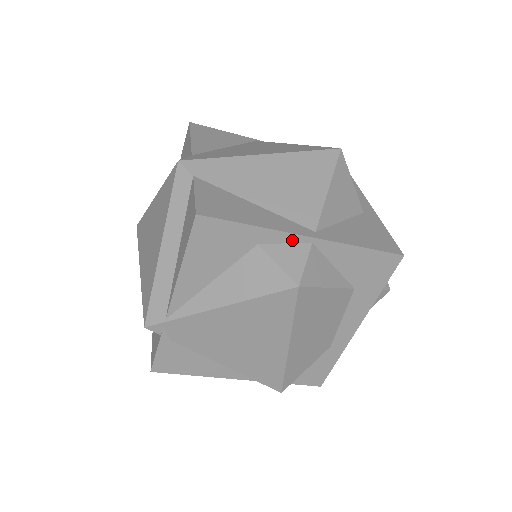
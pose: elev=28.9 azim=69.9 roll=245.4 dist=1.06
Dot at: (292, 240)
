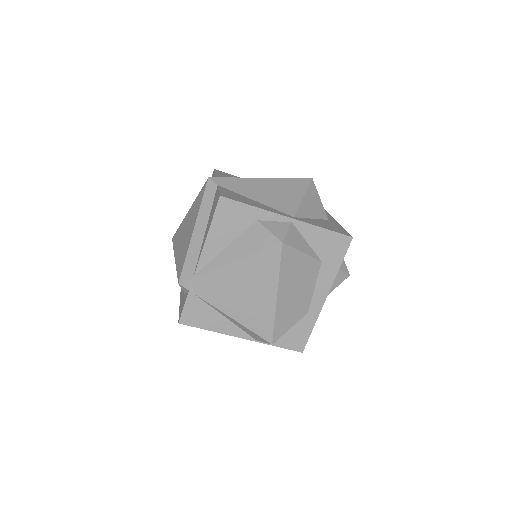
Dot at: (279, 219)
